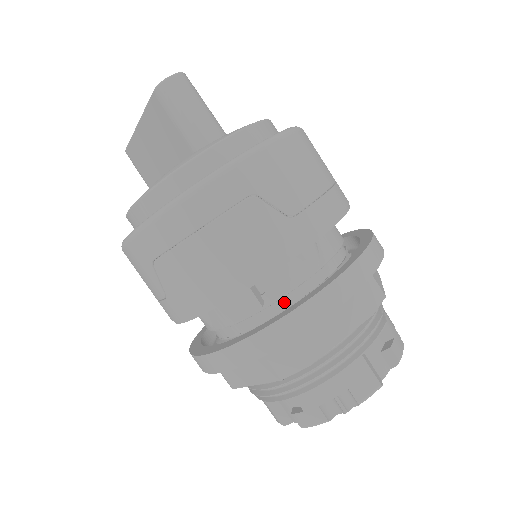
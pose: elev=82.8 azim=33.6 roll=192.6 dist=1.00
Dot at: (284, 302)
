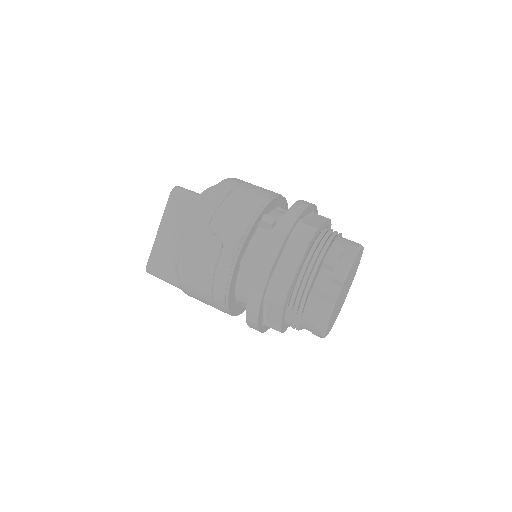
Dot at: occluded
